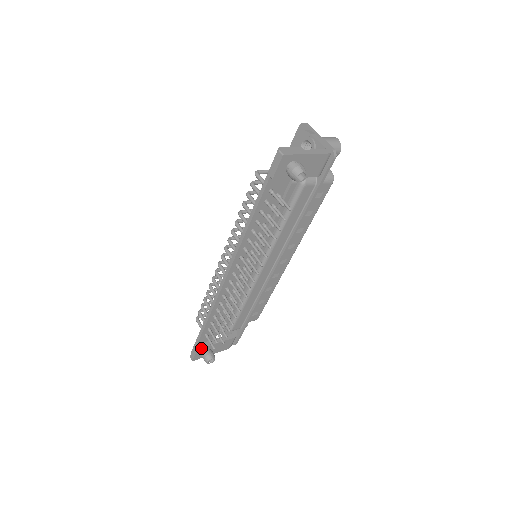
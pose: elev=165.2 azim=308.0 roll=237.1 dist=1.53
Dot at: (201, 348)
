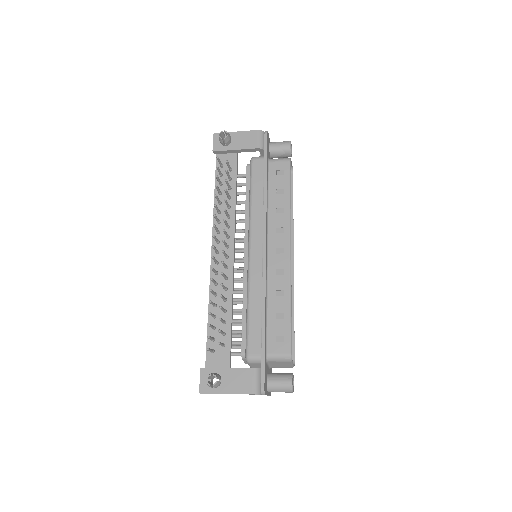
Dot at: (206, 368)
